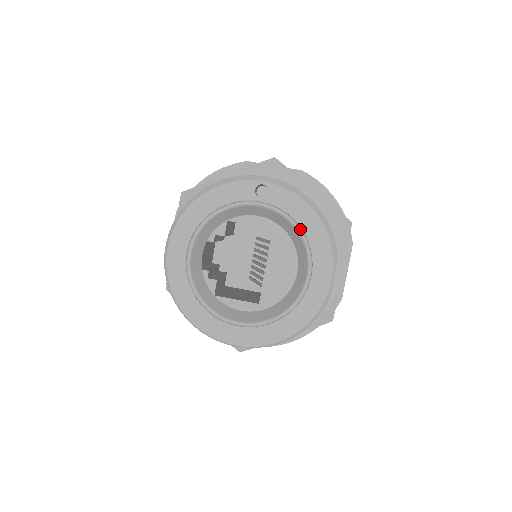
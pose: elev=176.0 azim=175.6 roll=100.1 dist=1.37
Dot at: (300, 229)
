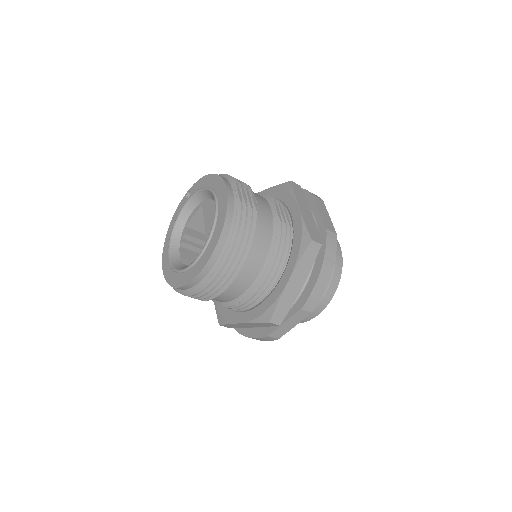
Dot at: (205, 187)
